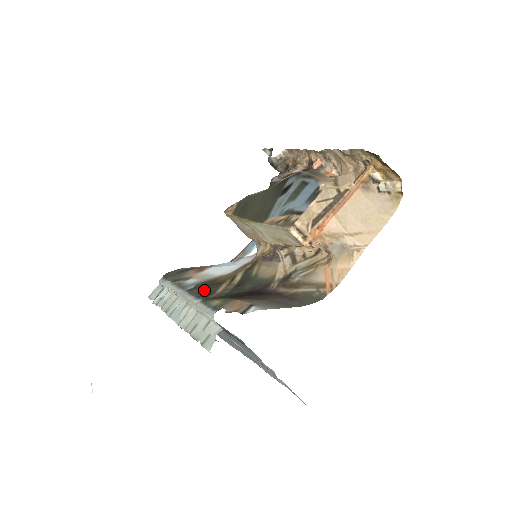
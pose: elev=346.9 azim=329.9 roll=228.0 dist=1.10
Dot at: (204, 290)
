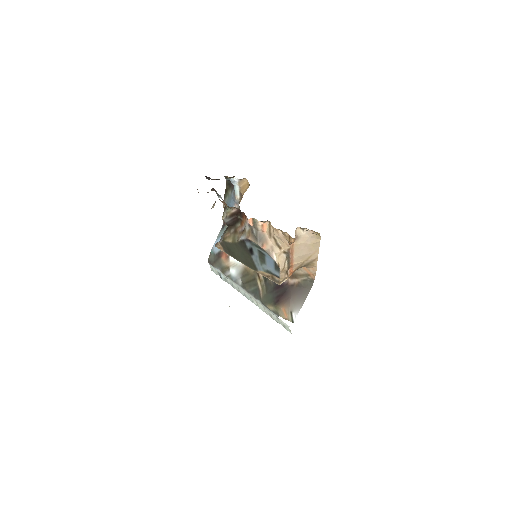
Dot at: (252, 289)
